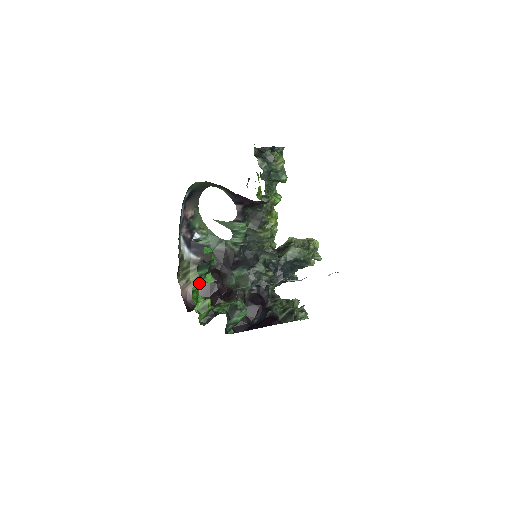
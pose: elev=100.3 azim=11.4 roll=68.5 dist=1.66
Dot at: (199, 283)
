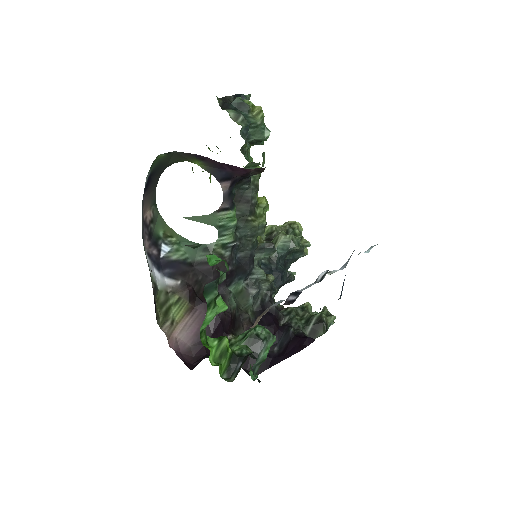
Dot at: (208, 317)
